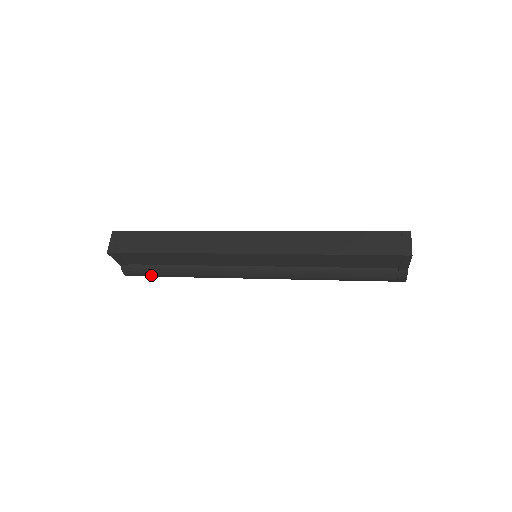
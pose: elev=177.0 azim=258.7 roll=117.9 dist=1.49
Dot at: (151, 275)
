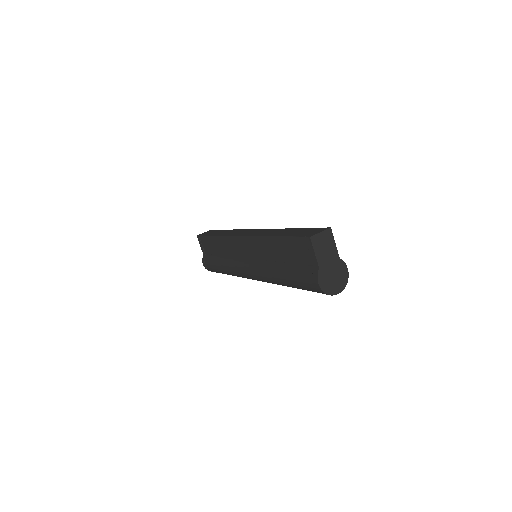
Dot at: (211, 265)
